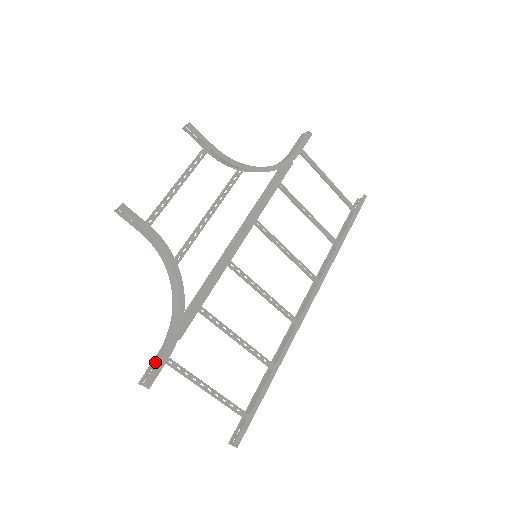
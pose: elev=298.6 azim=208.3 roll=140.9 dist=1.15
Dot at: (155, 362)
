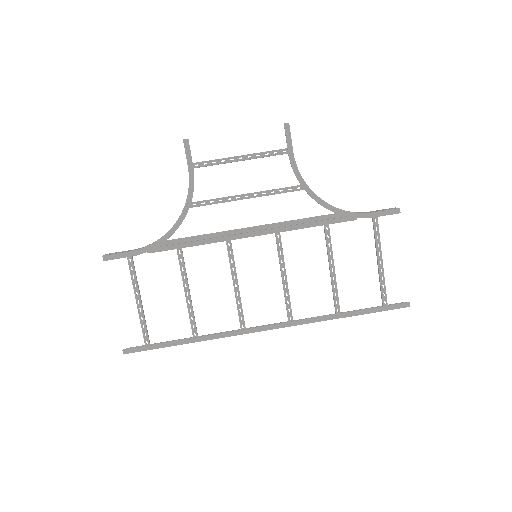
Dot at: (124, 251)
